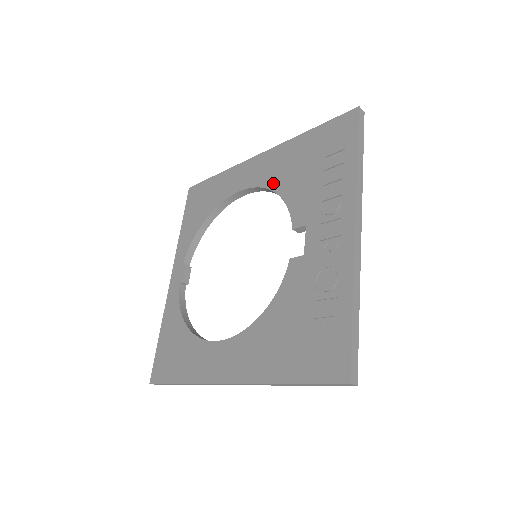
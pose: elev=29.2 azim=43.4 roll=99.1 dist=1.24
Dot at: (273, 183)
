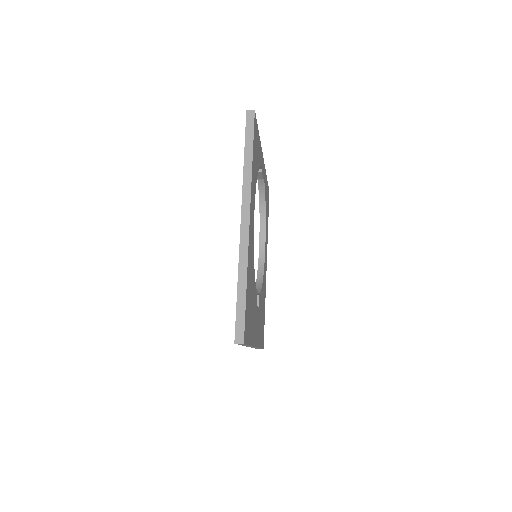
Dot at: occluded
